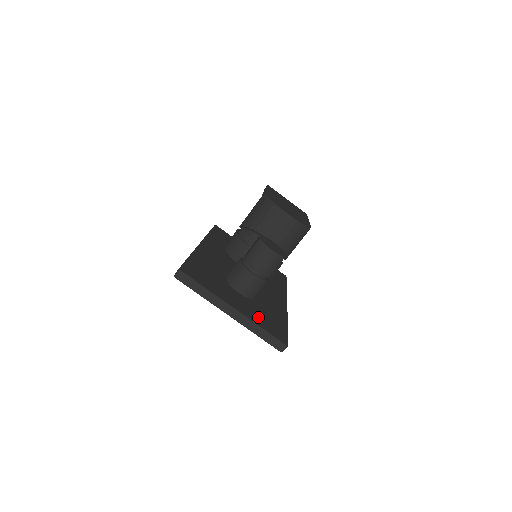
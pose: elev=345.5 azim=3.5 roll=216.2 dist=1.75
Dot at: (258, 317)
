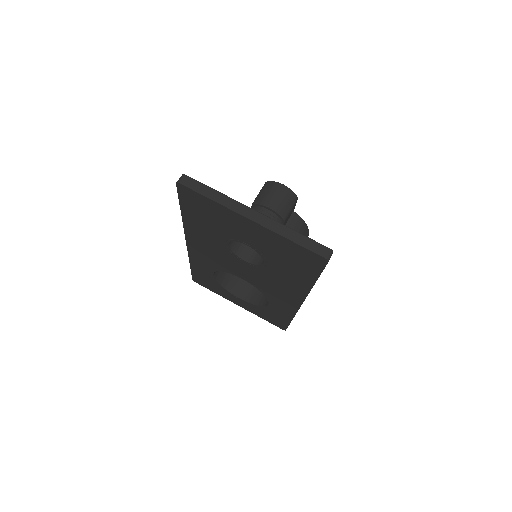
Dot at: occluded
